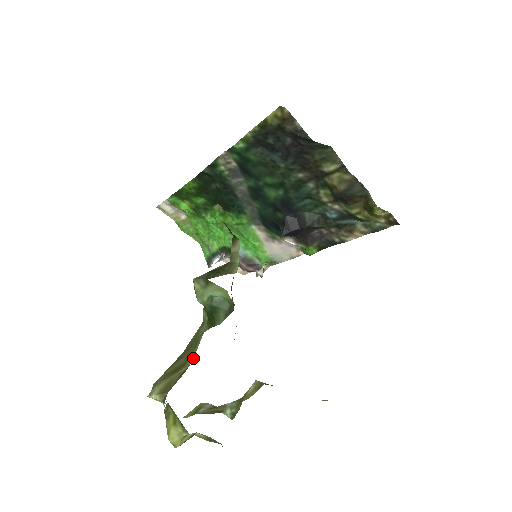
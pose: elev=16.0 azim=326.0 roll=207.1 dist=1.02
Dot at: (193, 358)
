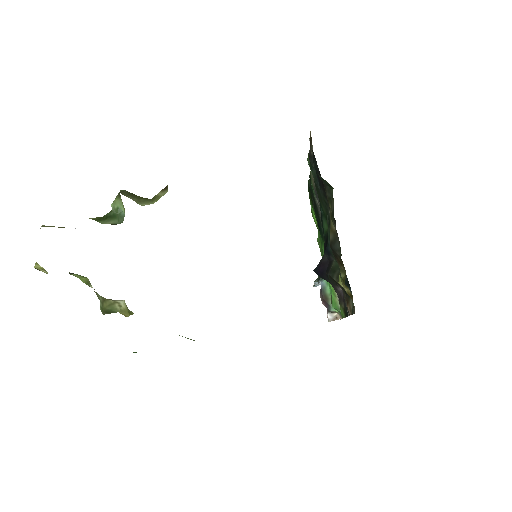
Dot at: occluded
